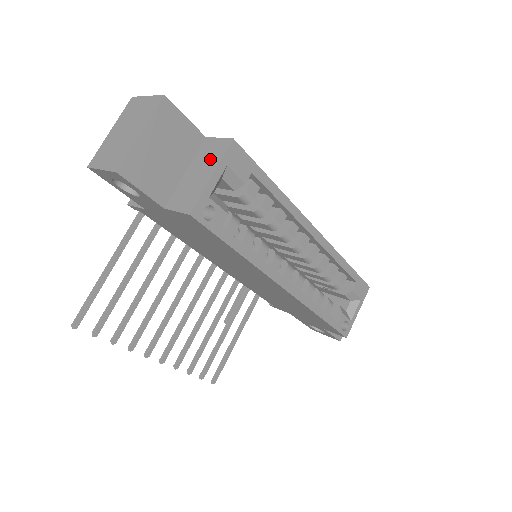
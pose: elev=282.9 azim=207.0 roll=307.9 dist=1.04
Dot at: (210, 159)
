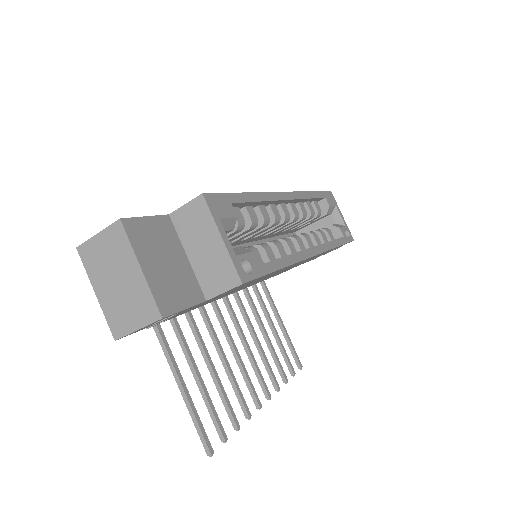
Dot at: (201, 228)
